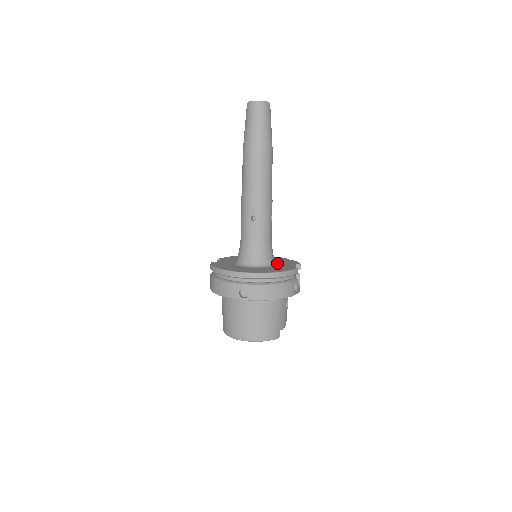
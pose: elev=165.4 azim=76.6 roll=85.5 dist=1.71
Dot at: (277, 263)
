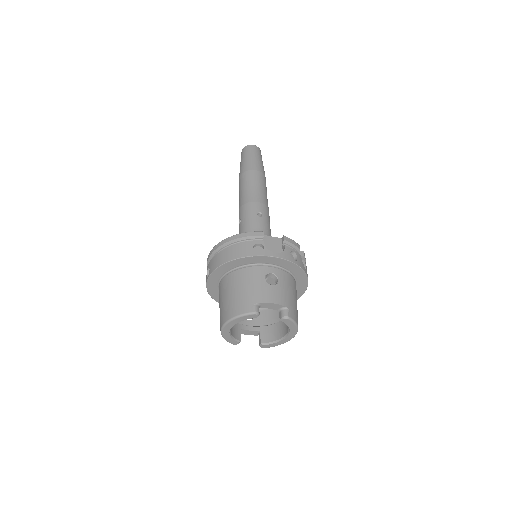
Dot at: occluded
